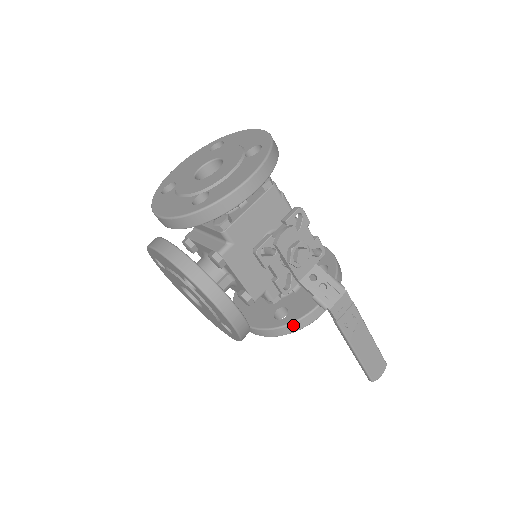
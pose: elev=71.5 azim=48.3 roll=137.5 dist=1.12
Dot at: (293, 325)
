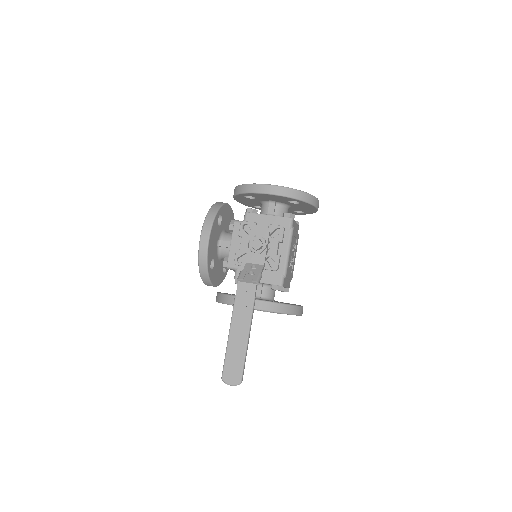
Dot at: (227, 296)
